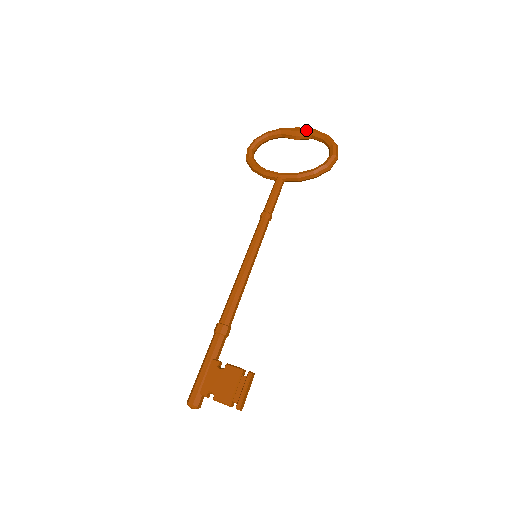
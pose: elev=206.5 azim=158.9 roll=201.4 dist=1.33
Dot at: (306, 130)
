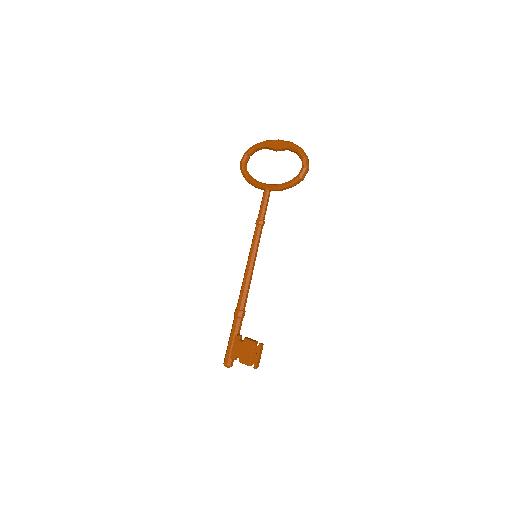
Dot at: (283, 143)
